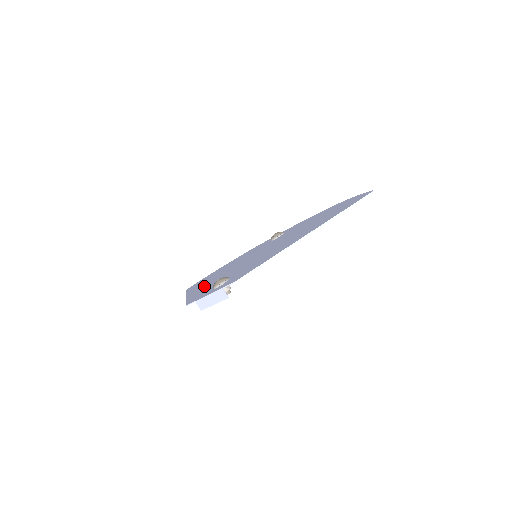
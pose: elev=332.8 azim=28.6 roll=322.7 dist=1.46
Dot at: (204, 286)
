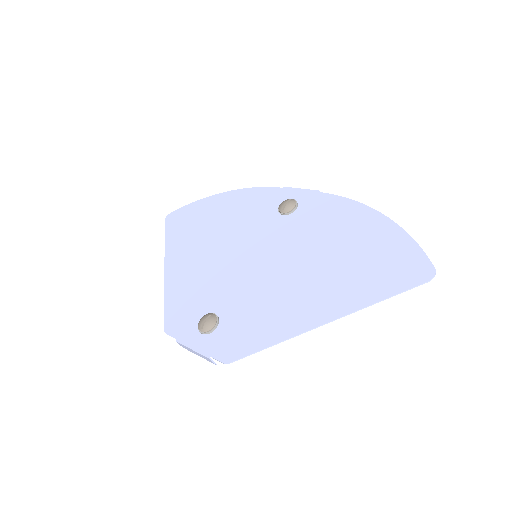
Dot at: (187, 270)
